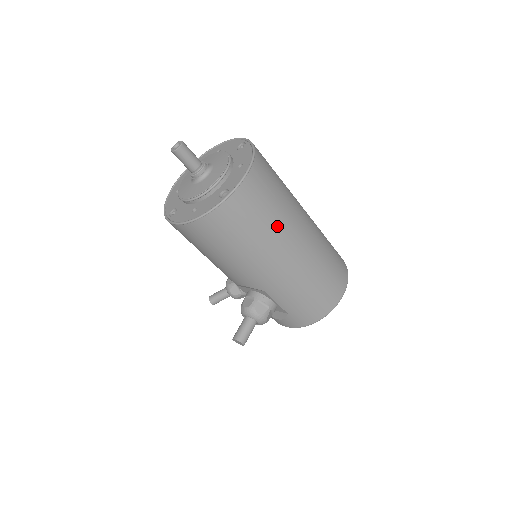
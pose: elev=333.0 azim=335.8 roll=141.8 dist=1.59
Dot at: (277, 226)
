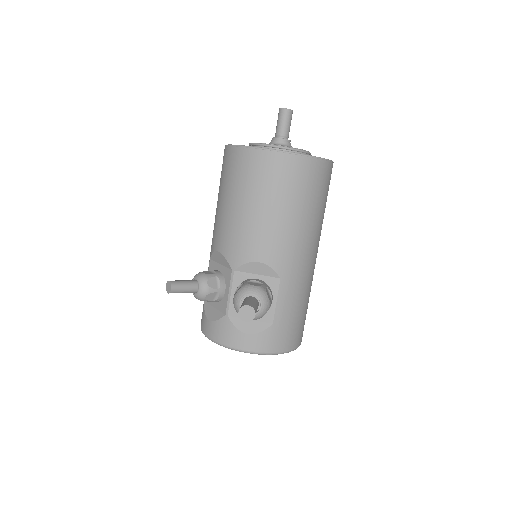
Dot at: occluded
